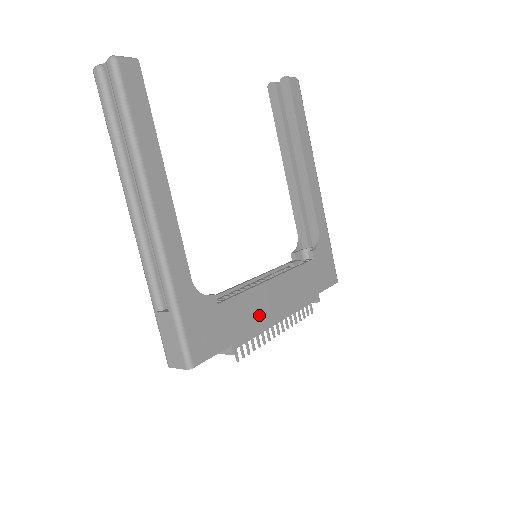
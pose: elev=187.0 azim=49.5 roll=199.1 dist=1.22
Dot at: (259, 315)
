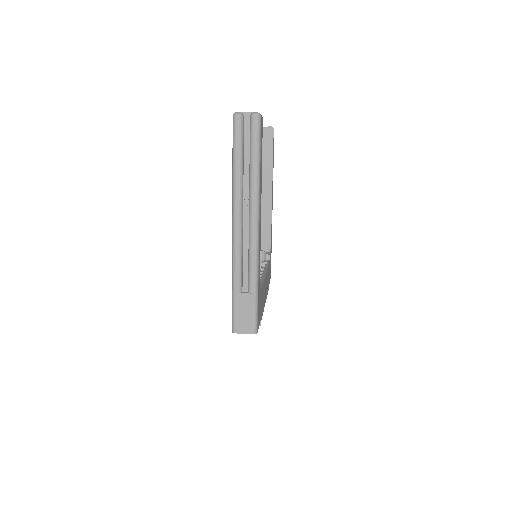
Dot at: occluded
